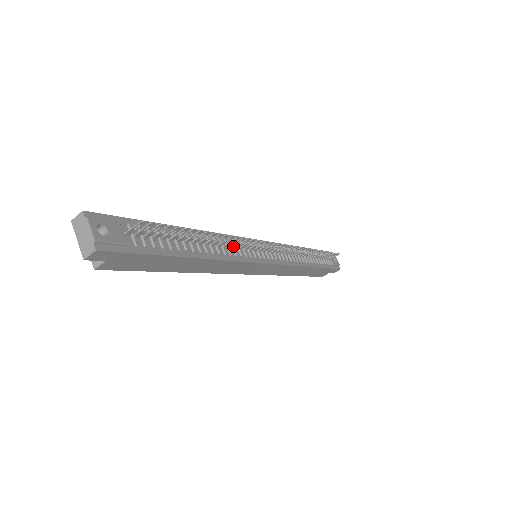
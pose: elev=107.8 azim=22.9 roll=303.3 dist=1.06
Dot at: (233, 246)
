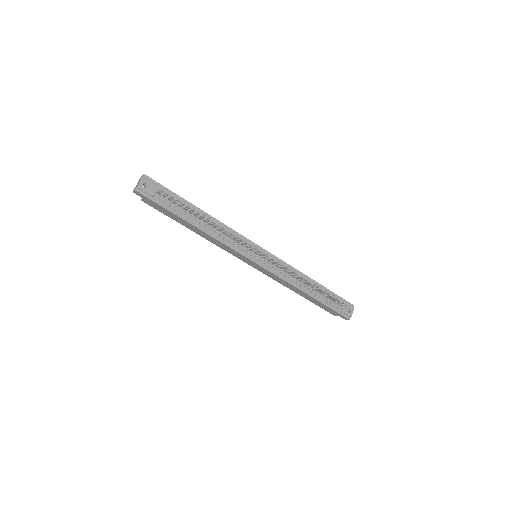
Dot at: (230, 237)
